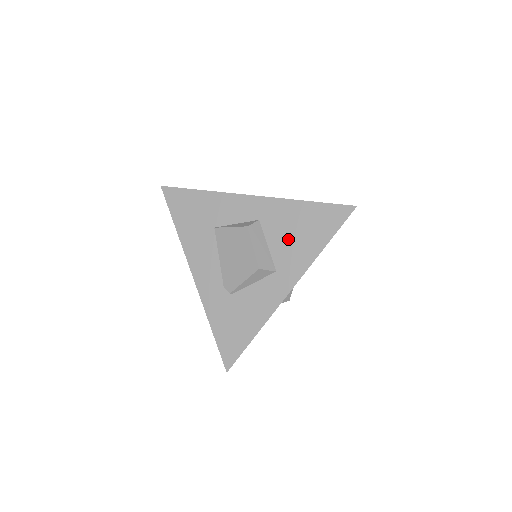
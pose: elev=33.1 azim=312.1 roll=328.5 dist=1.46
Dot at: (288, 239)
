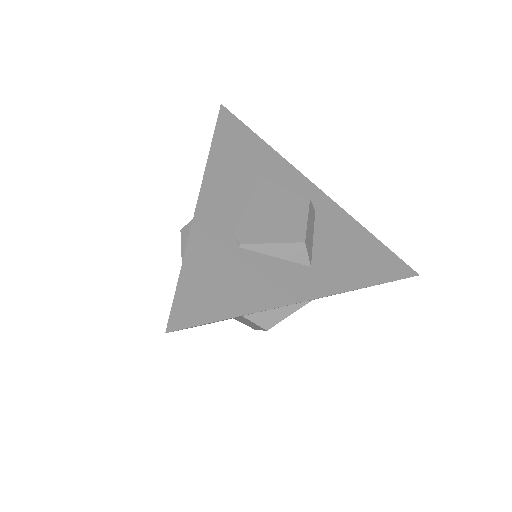
Dot at: (339, 249)
